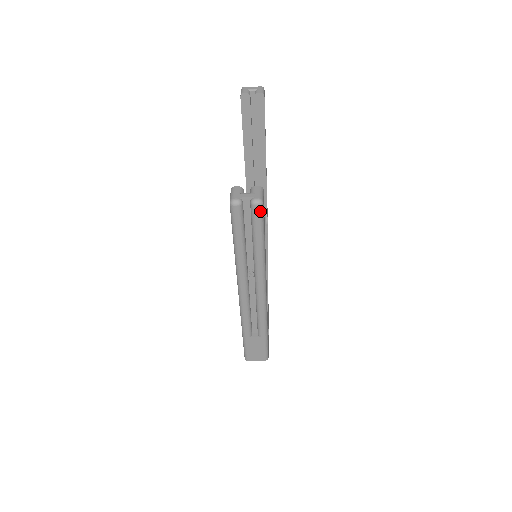
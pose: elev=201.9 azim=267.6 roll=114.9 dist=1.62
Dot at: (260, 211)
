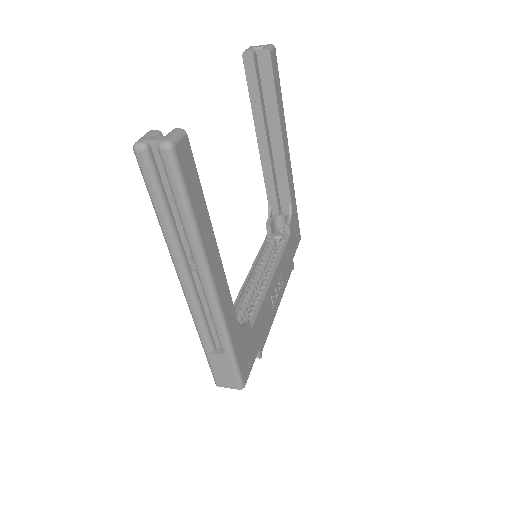
Dot at: (171, 159)
